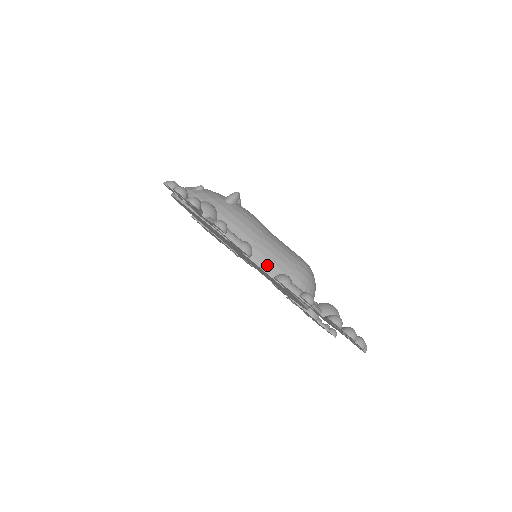
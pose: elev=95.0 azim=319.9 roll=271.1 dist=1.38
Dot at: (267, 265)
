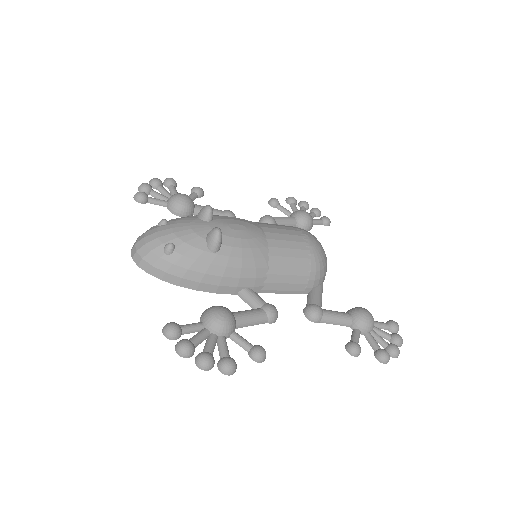
Dot at: (284, 288)
